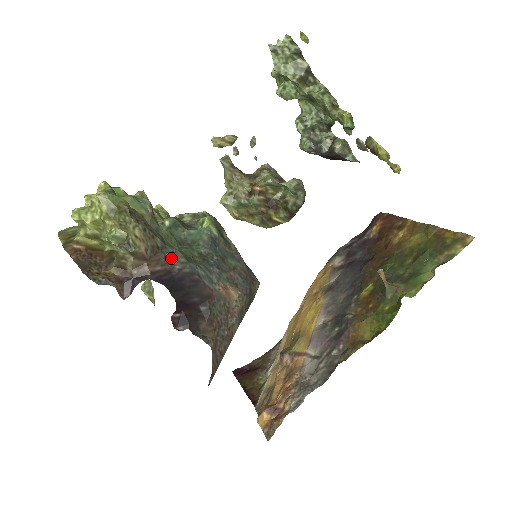
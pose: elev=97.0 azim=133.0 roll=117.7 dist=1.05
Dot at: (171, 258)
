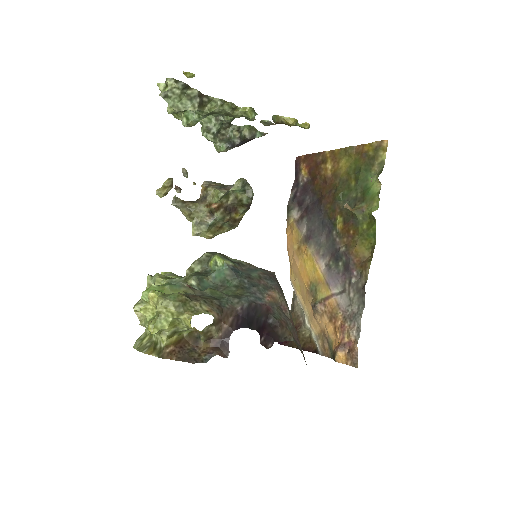
Dot at: (230, 306)
